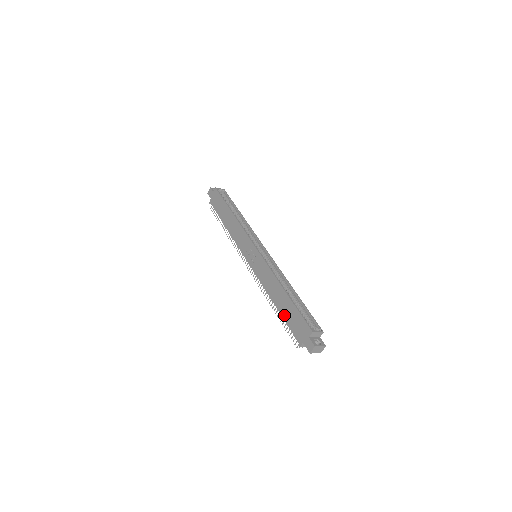
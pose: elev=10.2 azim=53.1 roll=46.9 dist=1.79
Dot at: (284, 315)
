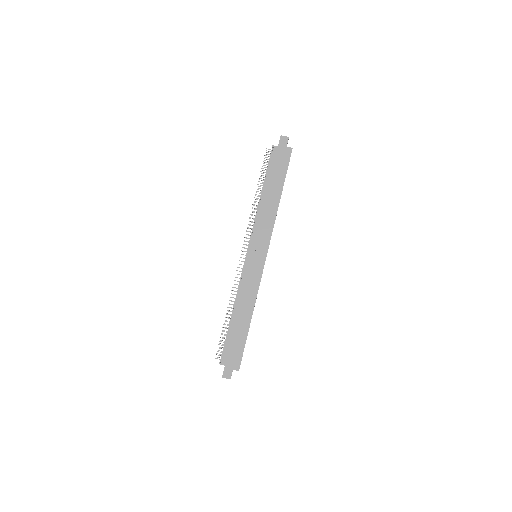
Dot at: (232, 332)
